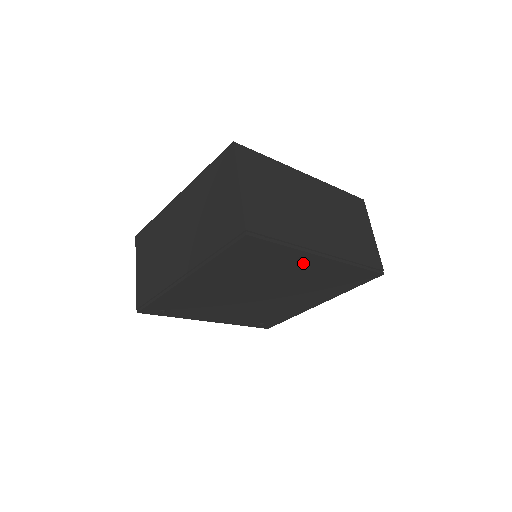
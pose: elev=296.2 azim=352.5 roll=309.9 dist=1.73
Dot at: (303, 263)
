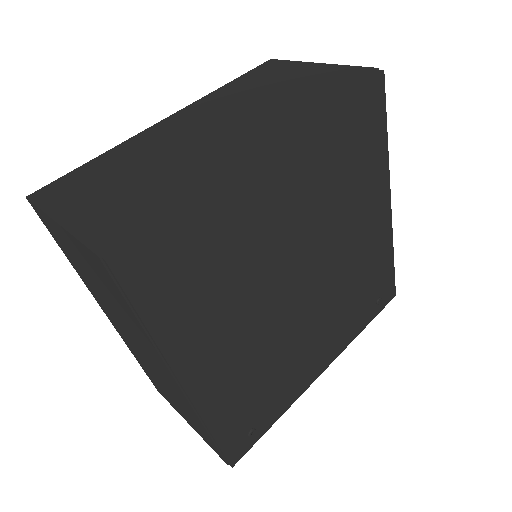
Dot at: (263, 191)
